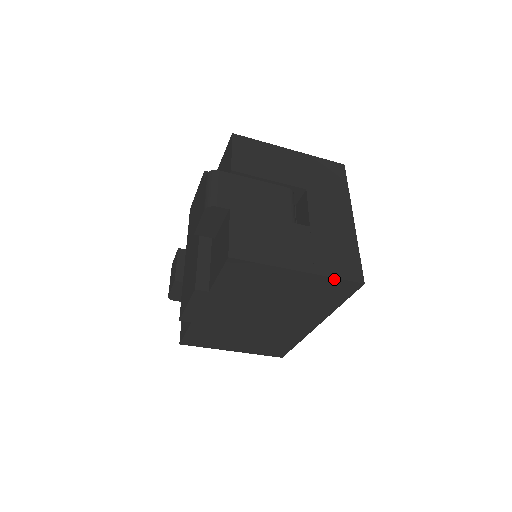
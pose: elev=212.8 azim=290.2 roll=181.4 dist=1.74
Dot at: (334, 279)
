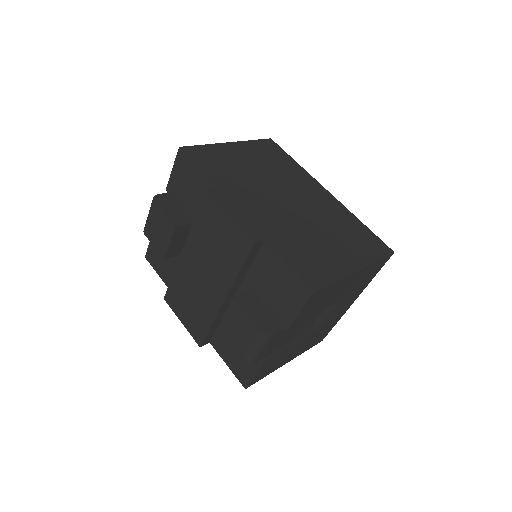
Dot at: occluded
